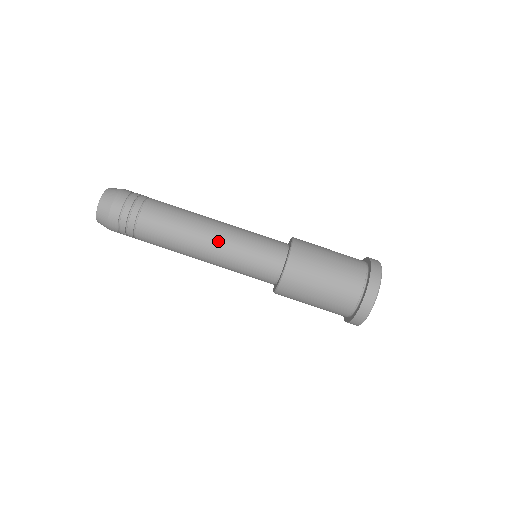
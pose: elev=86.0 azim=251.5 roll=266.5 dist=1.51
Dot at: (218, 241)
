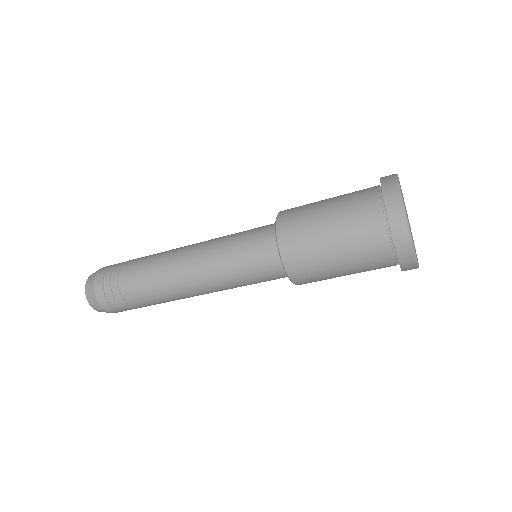
Dot at: (209, 286)
